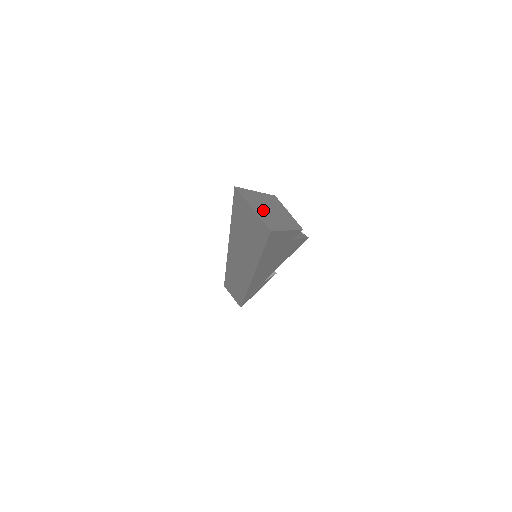
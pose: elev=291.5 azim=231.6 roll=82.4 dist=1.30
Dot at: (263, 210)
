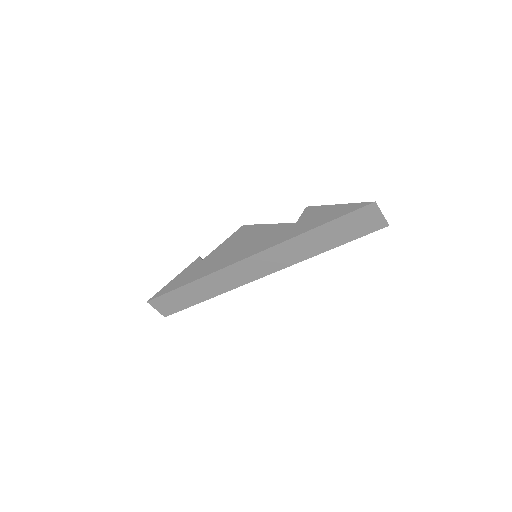
Dot at: occluded
